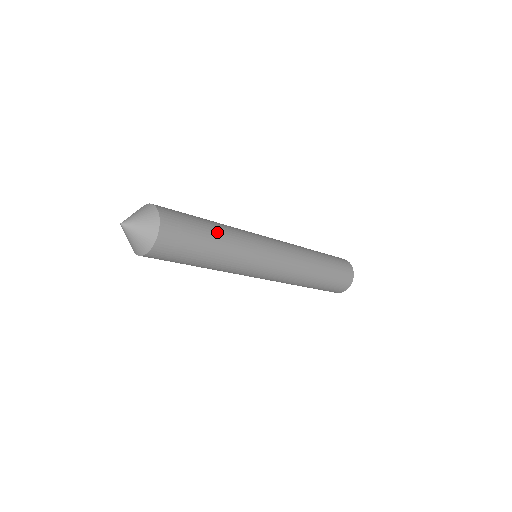
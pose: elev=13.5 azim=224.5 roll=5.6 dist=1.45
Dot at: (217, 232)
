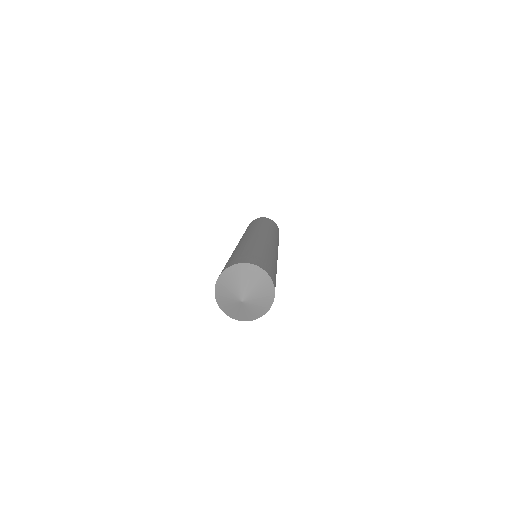
Dot at: occluded
